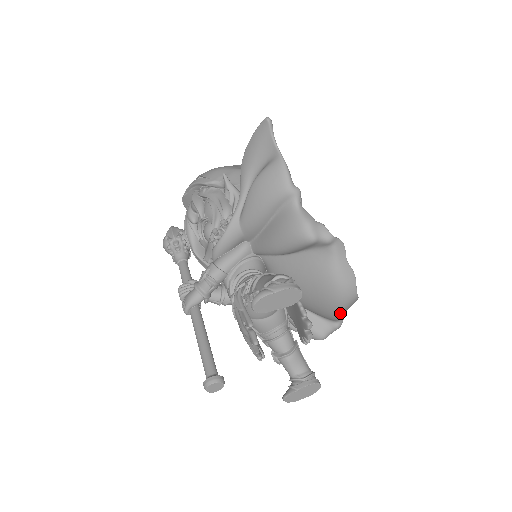
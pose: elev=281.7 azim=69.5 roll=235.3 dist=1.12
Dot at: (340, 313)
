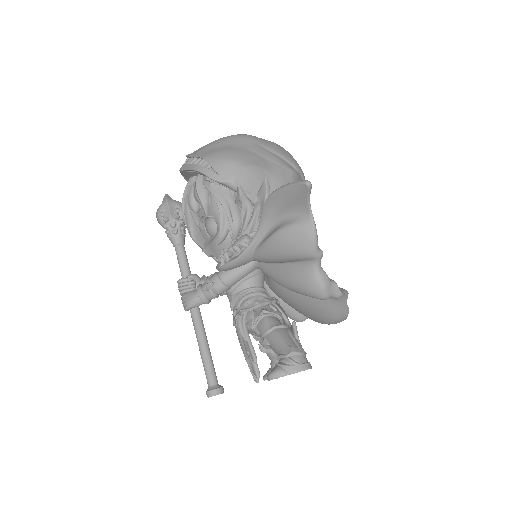
Dot at: occluded
